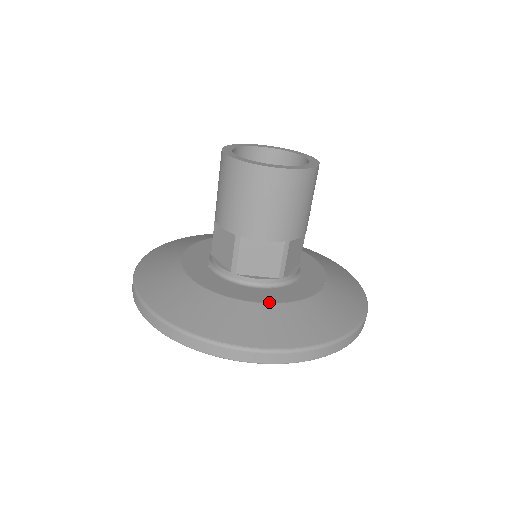
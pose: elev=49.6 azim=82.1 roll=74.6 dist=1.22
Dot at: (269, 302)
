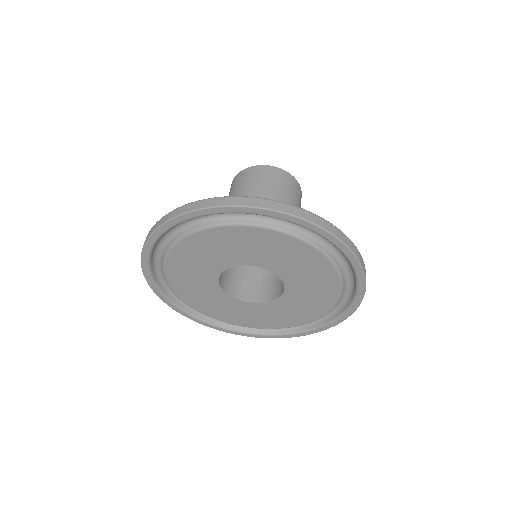
Dot at: occluded
